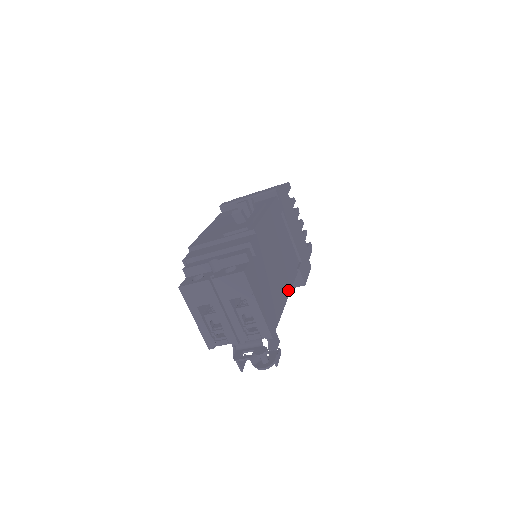
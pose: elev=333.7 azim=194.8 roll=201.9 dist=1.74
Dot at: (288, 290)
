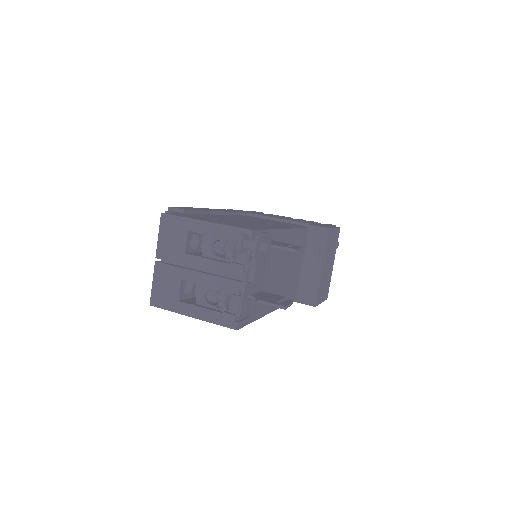
Dot at: occluded
